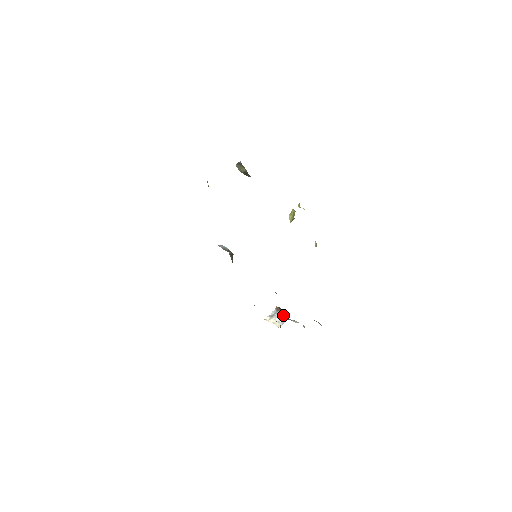
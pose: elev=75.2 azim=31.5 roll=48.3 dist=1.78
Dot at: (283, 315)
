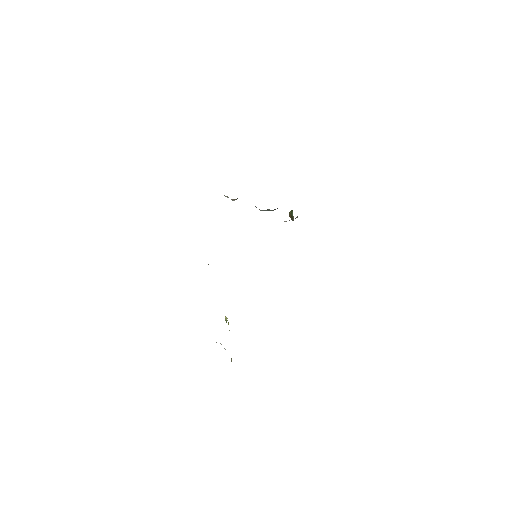
Dot at: occluded
